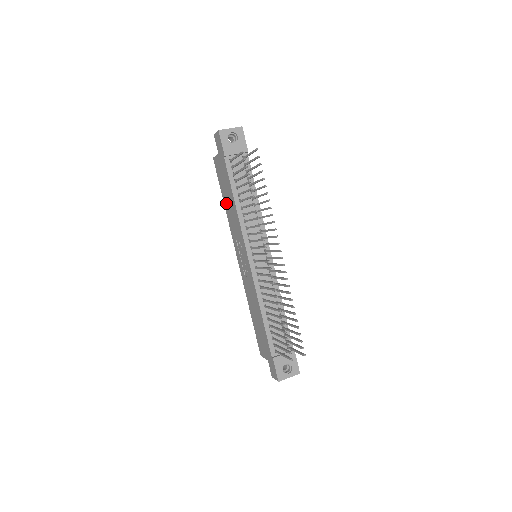
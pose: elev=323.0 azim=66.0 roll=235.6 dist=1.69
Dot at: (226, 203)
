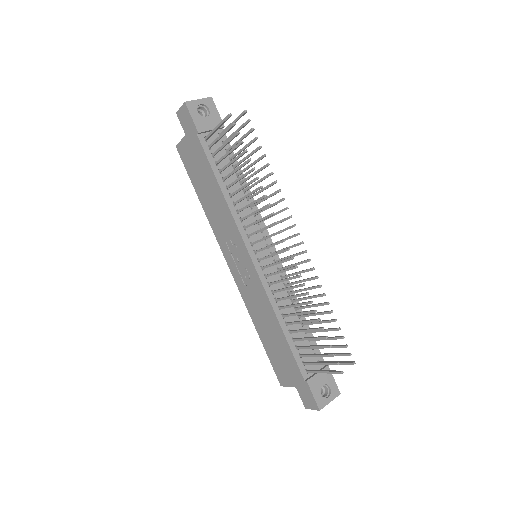
Dot at: (204, 198)
